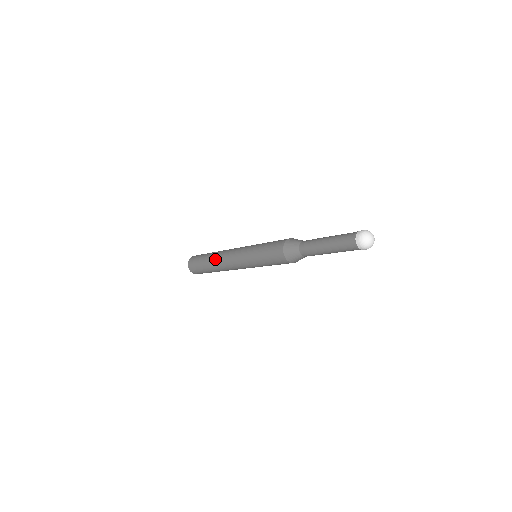
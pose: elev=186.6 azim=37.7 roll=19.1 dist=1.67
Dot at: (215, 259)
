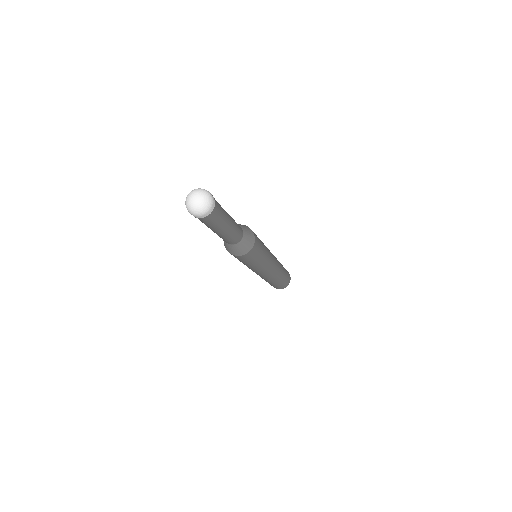
Dot at: occluded
